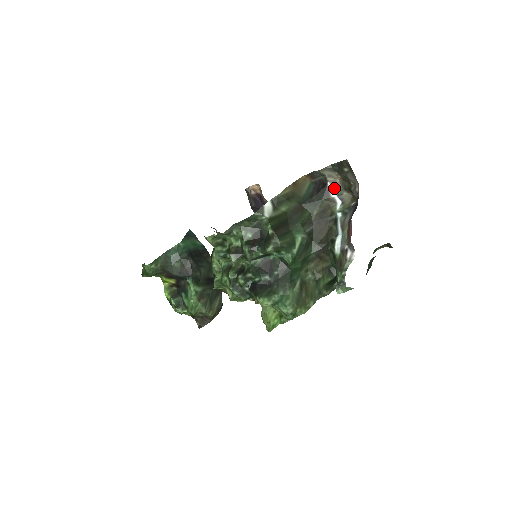
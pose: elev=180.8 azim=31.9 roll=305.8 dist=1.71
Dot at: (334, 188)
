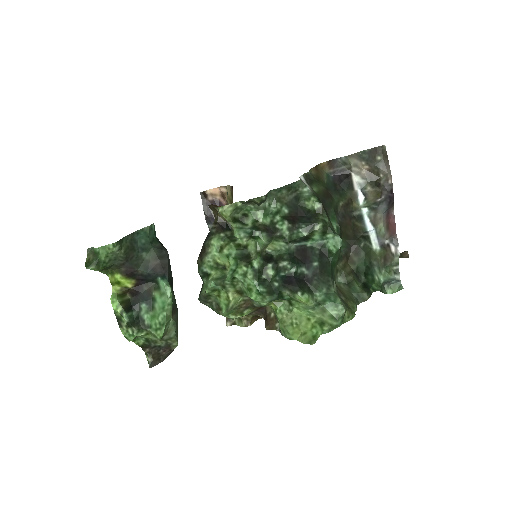
Dot at: (358, 180)
